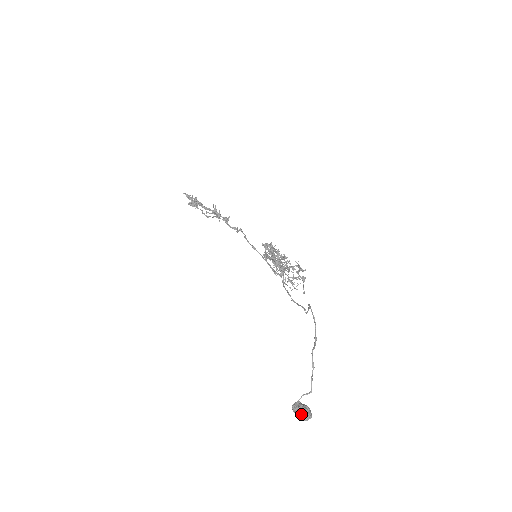
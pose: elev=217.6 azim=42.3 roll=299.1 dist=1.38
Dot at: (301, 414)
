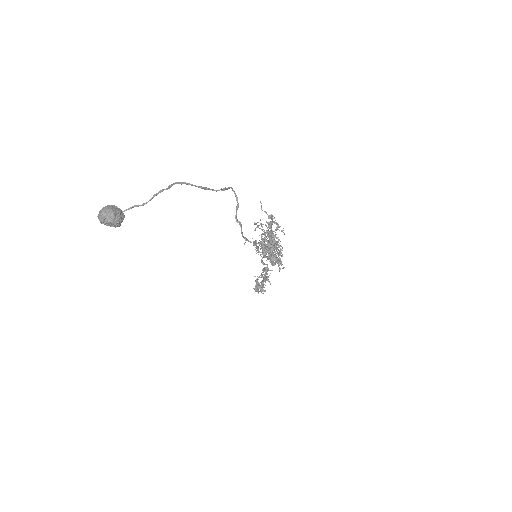
Dot at: (104, 207)
